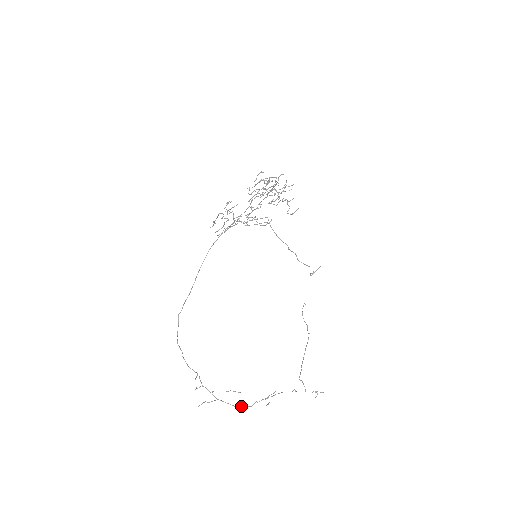
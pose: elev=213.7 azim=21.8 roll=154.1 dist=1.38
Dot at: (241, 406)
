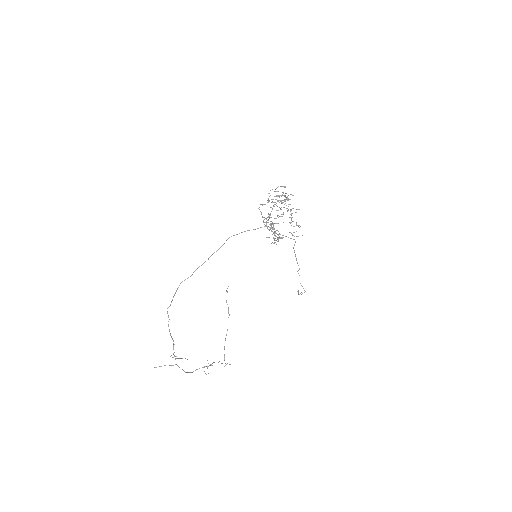
Dot at: (189, 372)
